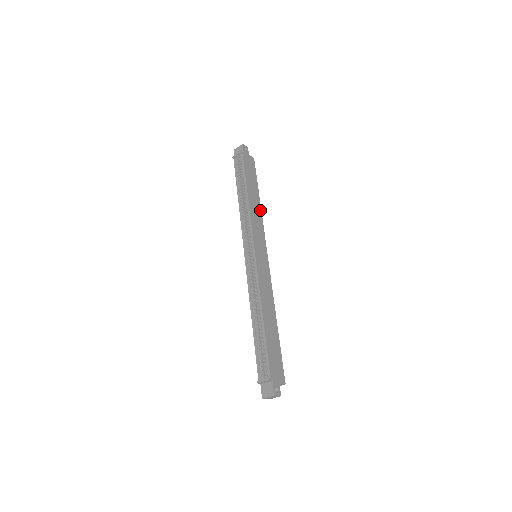
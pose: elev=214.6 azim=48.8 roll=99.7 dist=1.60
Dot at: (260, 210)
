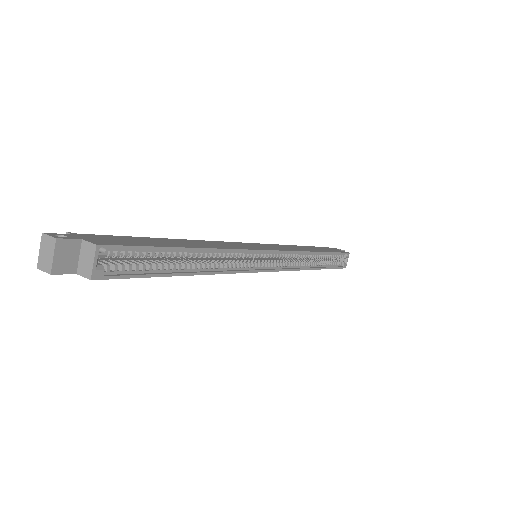
Dot at: (310, 251)
